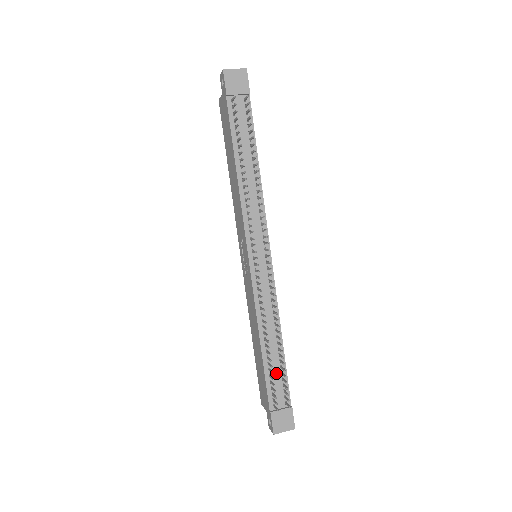
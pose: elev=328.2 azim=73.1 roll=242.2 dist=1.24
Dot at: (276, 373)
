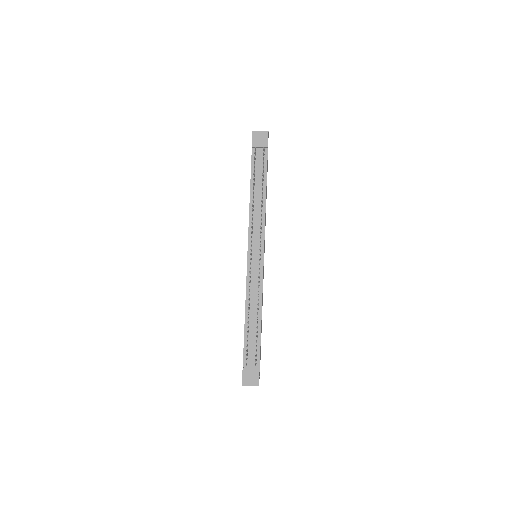
Dot at: (252, 340)
